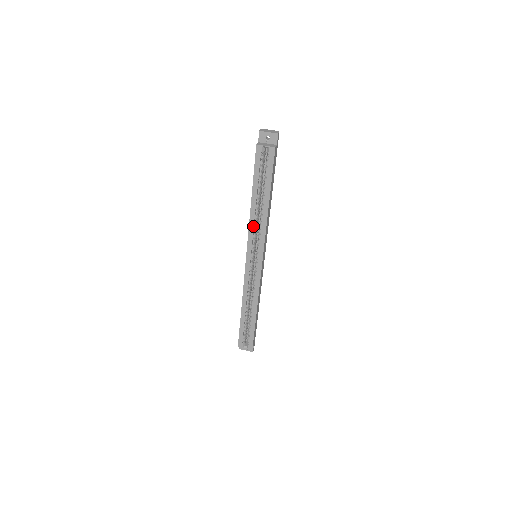
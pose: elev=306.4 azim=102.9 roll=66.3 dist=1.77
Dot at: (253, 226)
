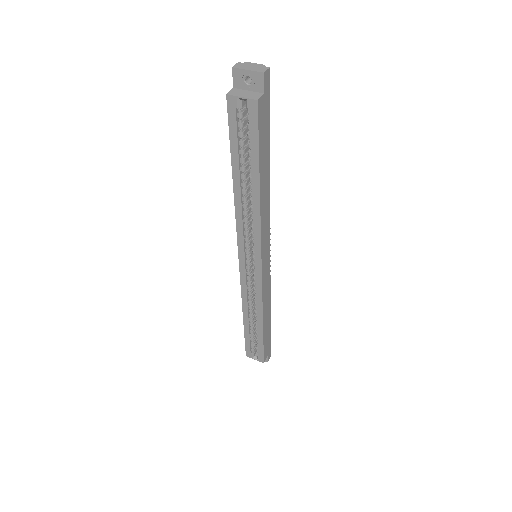
Dot at: (241, 220)
